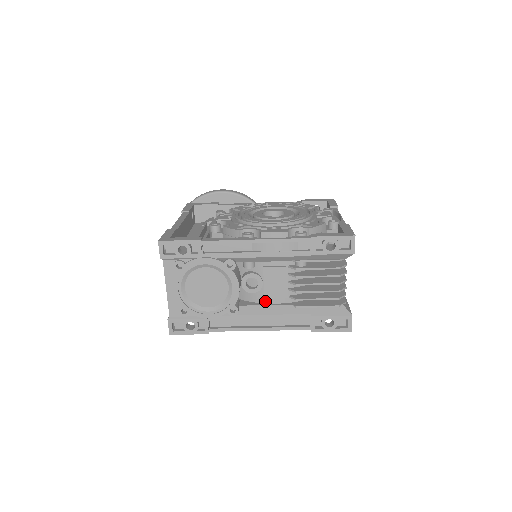
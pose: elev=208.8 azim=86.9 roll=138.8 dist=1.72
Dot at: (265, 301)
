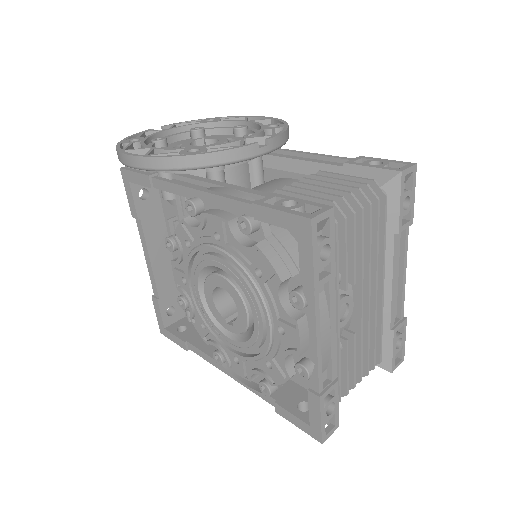
Dot at: occluded
